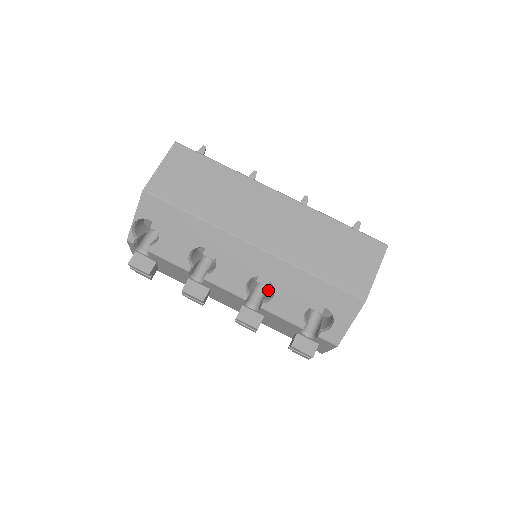
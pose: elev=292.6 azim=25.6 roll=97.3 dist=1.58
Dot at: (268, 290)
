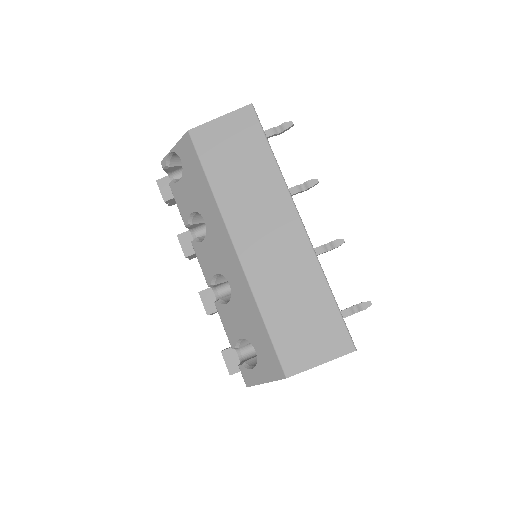
Dot at: occluded
